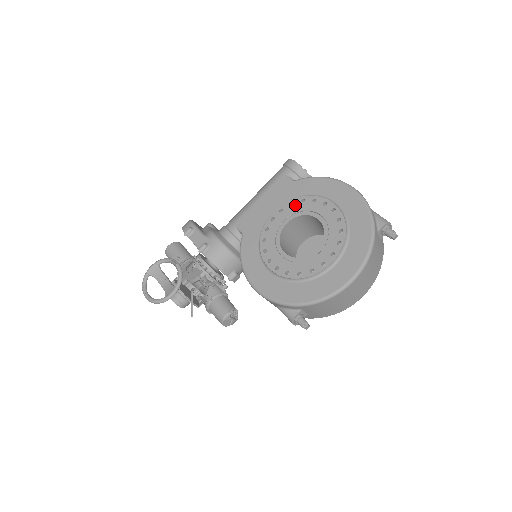
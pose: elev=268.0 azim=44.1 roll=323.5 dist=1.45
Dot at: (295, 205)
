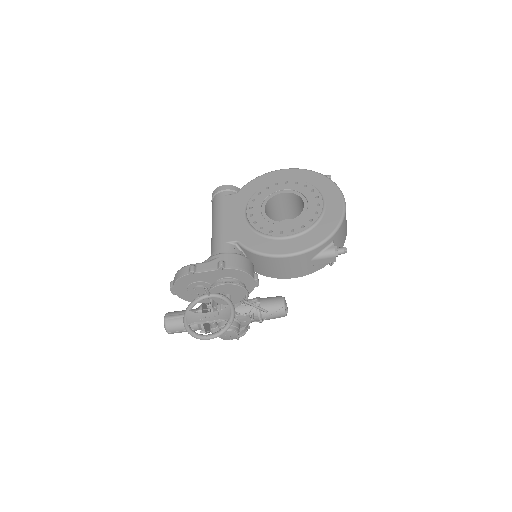
Dot at: (257, 199)
